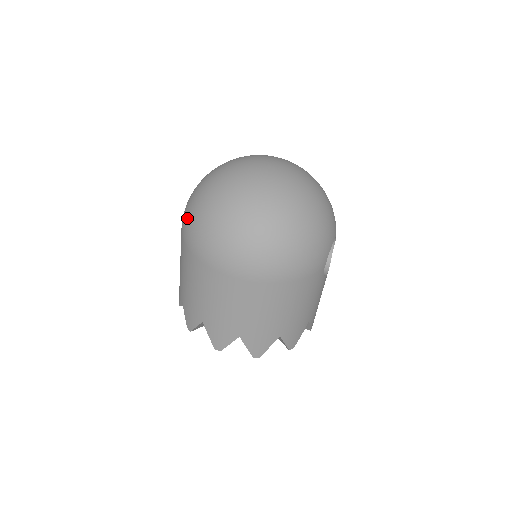
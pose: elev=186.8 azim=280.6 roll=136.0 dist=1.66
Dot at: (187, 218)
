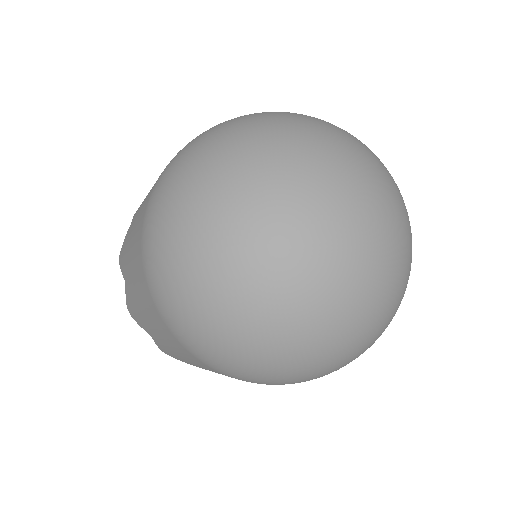
Dot at: (157, 252)
